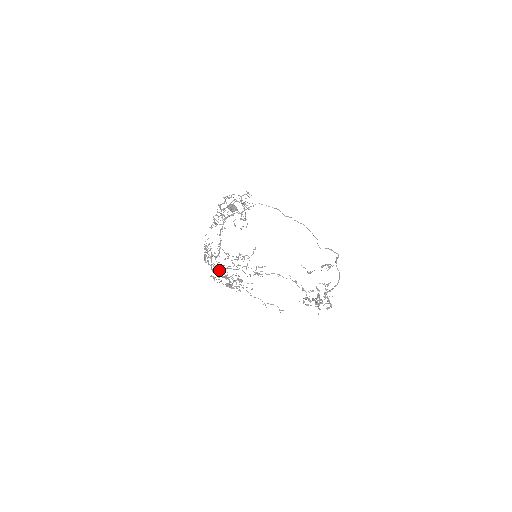
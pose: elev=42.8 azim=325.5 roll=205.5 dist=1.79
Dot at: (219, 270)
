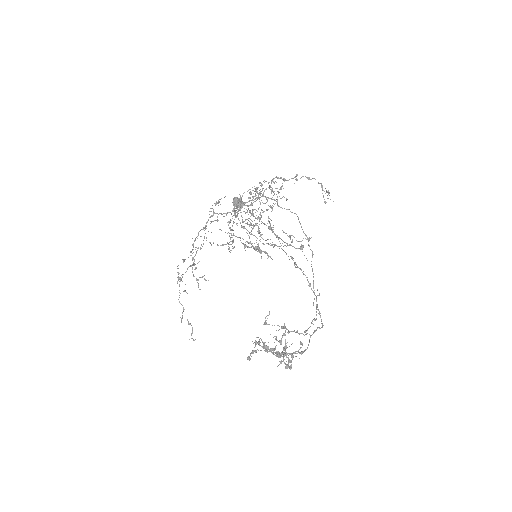
Dot at: (242, 226)
